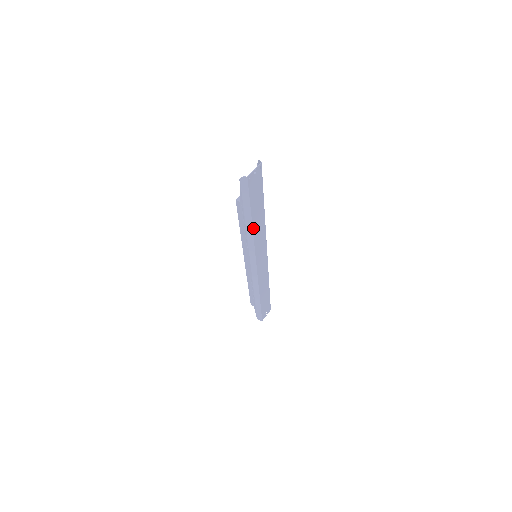
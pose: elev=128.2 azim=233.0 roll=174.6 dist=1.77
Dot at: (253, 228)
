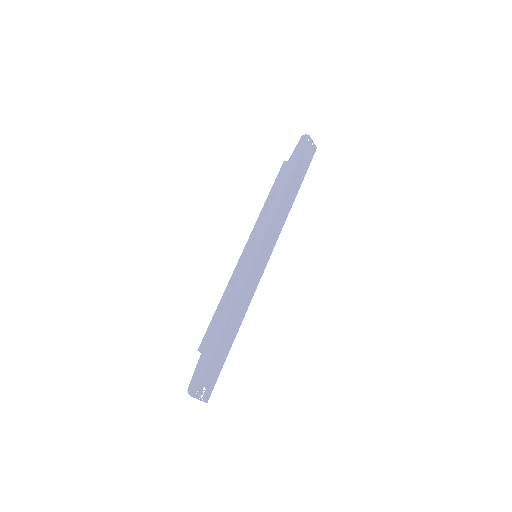
Dot at: (284, 194)
